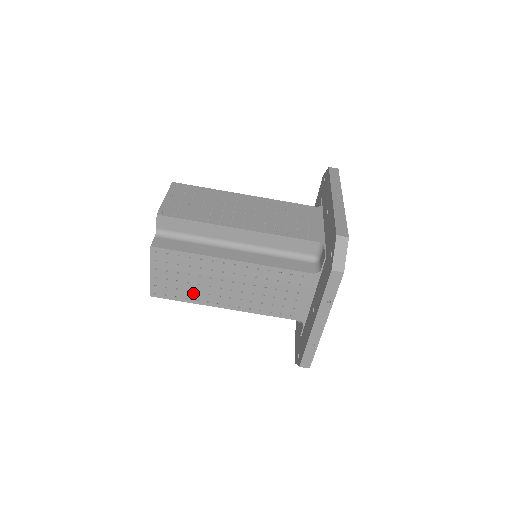
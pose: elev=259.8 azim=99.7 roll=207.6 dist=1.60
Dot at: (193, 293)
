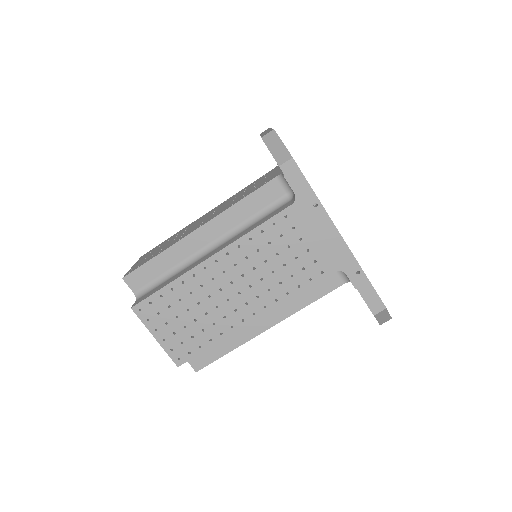
Dot at: (210, 329)
